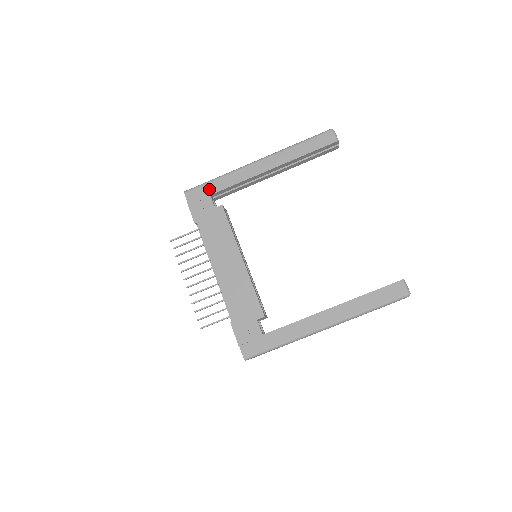
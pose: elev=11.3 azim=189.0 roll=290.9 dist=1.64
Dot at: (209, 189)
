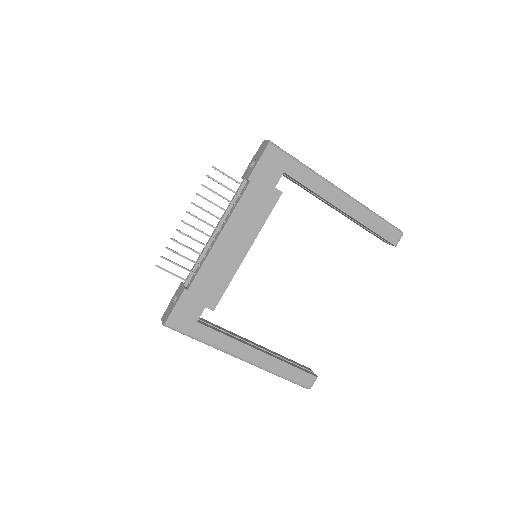
Dot at: (289, 166)
